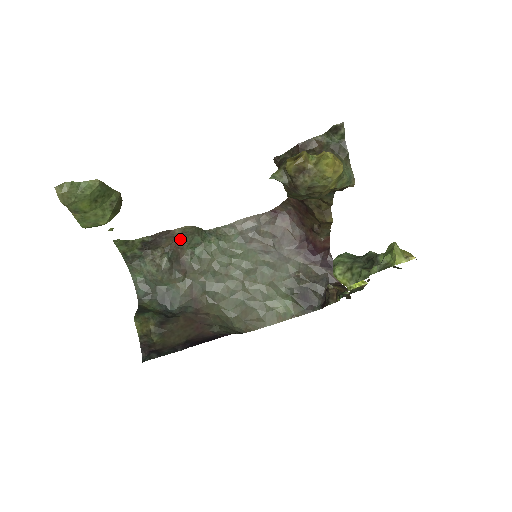
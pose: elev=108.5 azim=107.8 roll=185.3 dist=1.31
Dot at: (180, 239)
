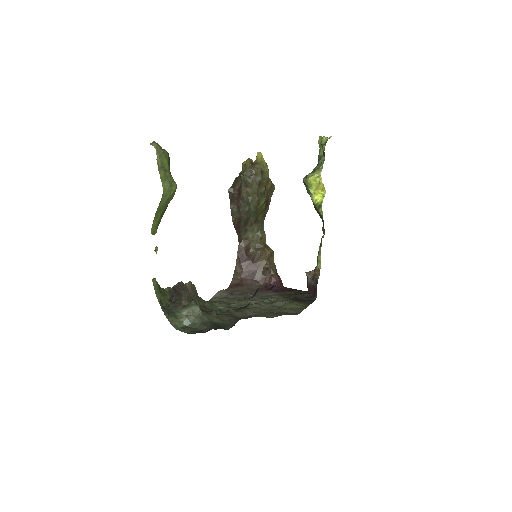
Dot at: (192, 295)
